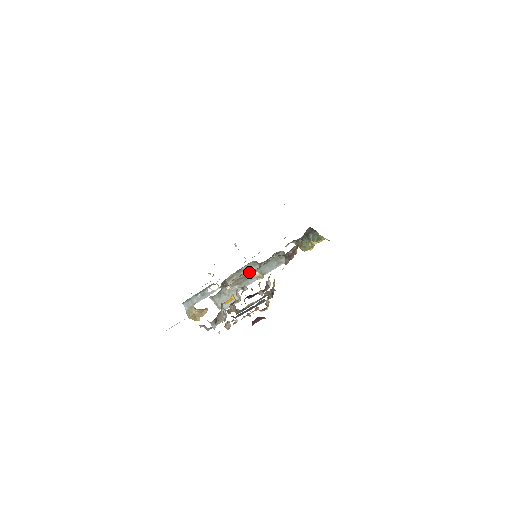
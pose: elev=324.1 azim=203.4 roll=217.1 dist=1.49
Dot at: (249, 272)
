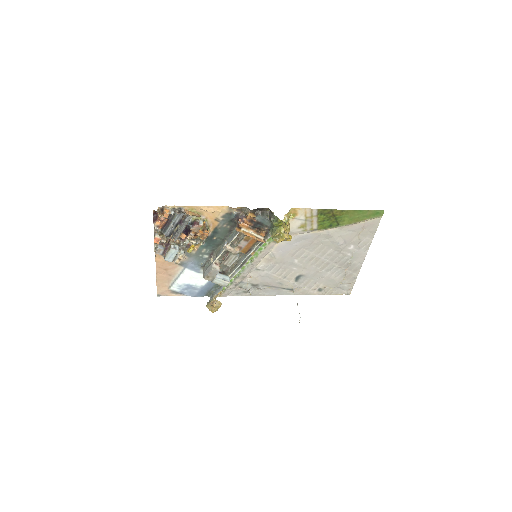
Dot at: (241, 262)
